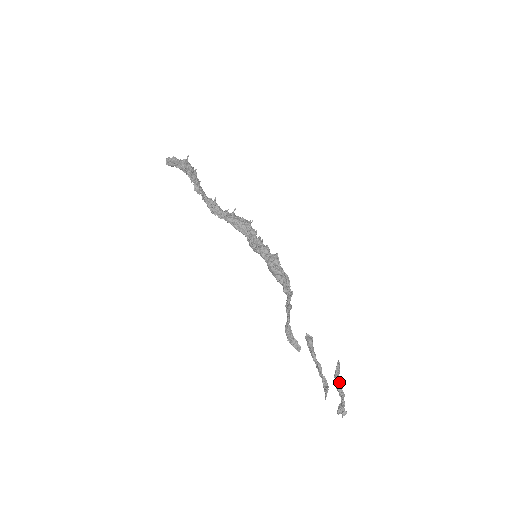
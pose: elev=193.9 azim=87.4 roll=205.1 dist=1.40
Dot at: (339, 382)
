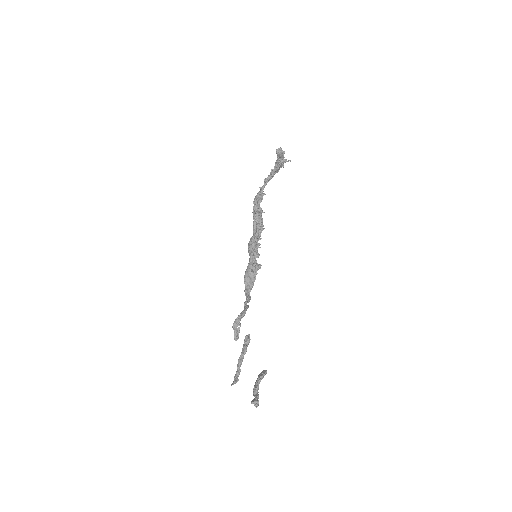
Dot at: (259, 383)
